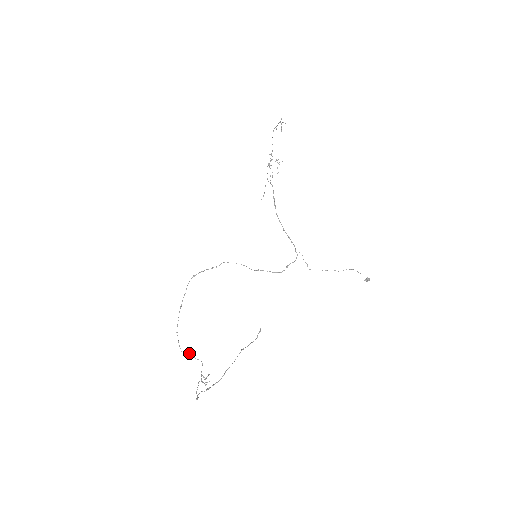
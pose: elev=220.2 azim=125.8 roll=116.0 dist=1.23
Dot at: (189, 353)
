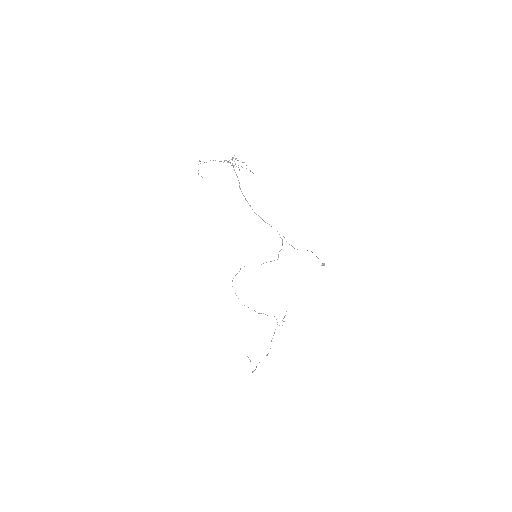
Dot at: (263, 313)
